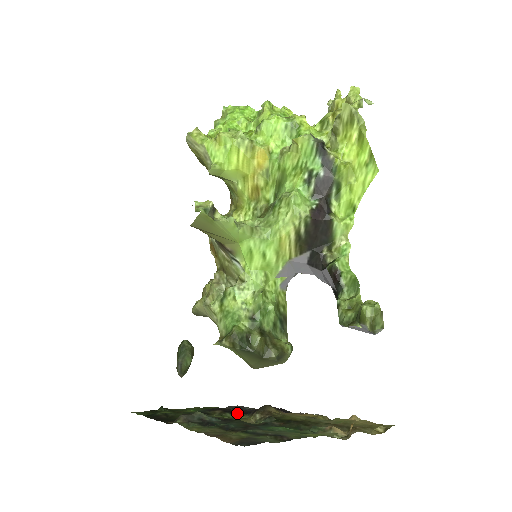
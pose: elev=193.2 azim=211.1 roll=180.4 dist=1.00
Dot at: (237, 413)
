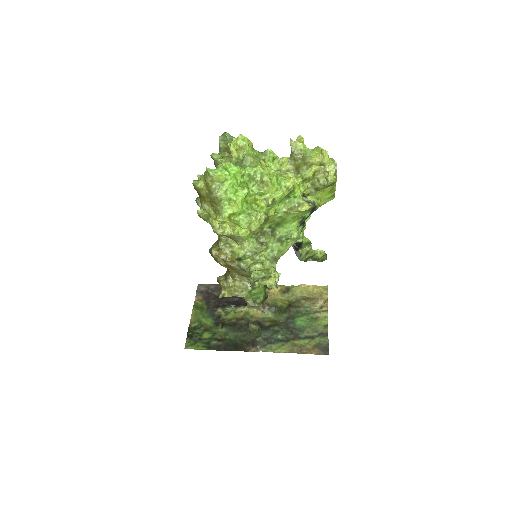
Dot at: (230, 304)
